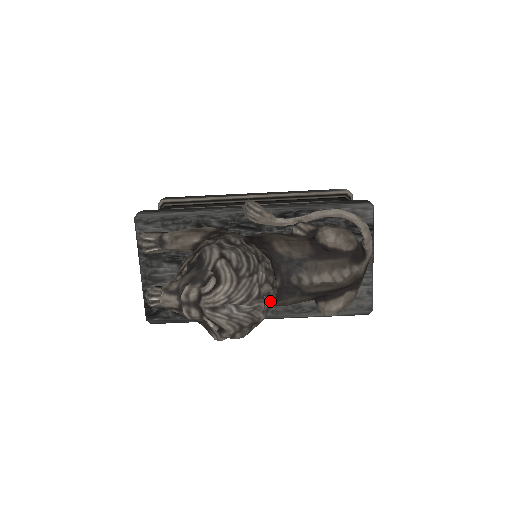
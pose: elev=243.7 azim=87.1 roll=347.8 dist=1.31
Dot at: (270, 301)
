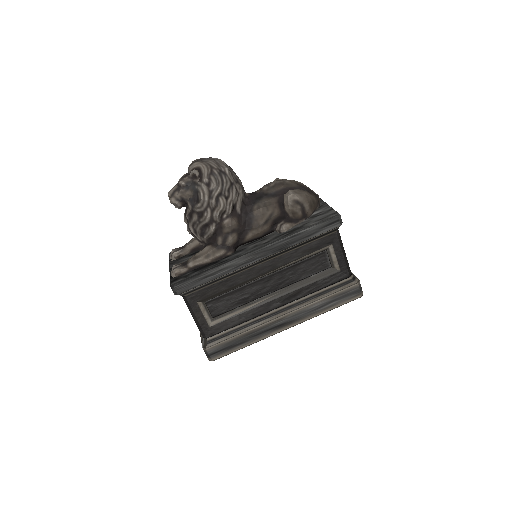
Dot at: (232, 171)
